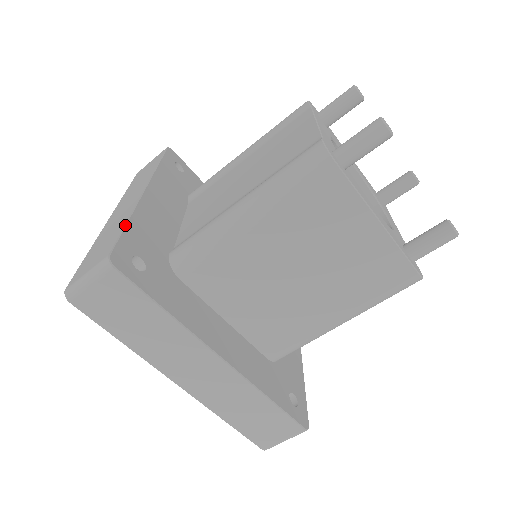
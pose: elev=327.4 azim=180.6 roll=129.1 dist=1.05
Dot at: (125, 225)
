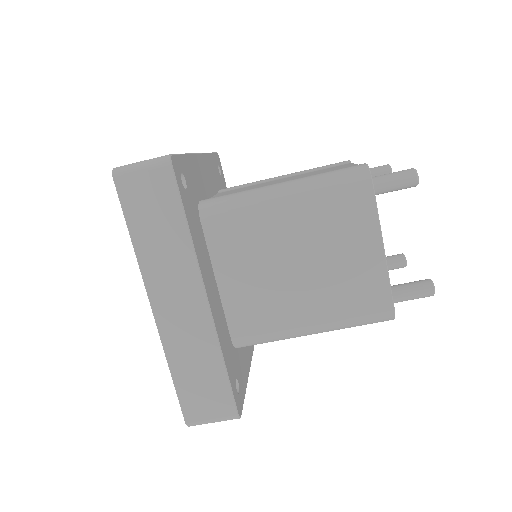
Dot at: occluded
